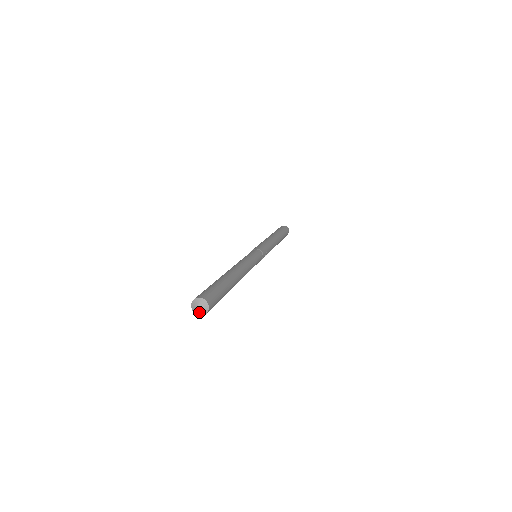
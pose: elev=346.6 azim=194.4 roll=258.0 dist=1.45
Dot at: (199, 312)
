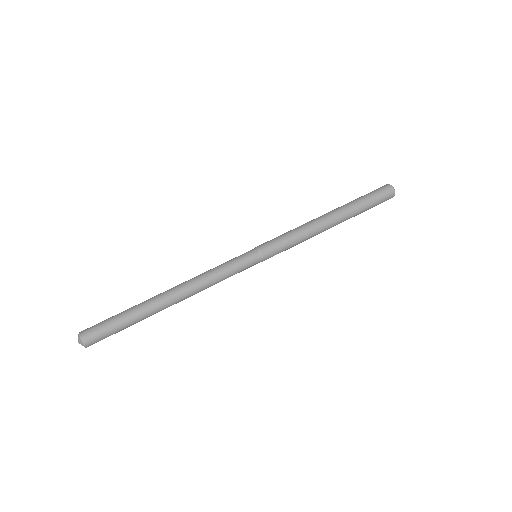
Dot at: occluded
